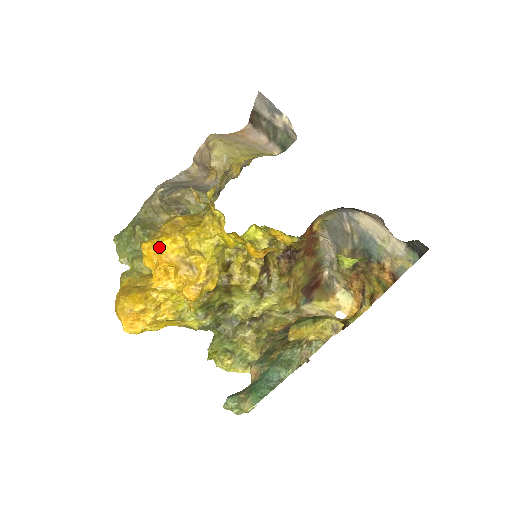
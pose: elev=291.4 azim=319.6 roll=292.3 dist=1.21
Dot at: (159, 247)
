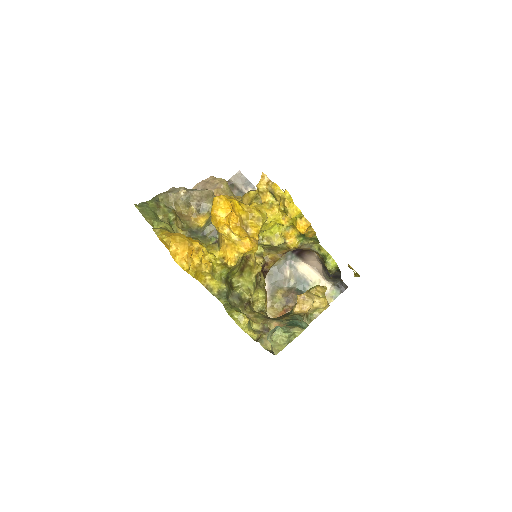
Dot at: (233, 202)
